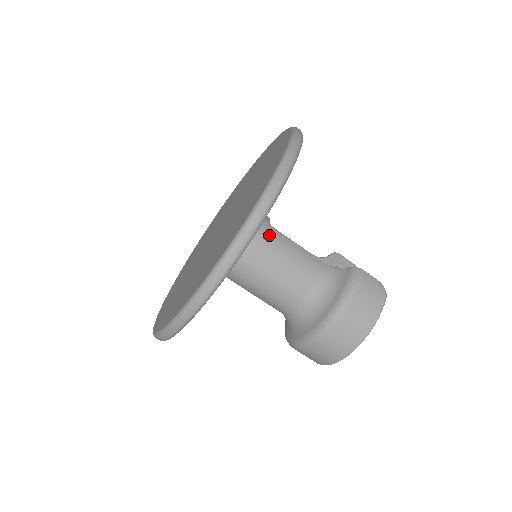
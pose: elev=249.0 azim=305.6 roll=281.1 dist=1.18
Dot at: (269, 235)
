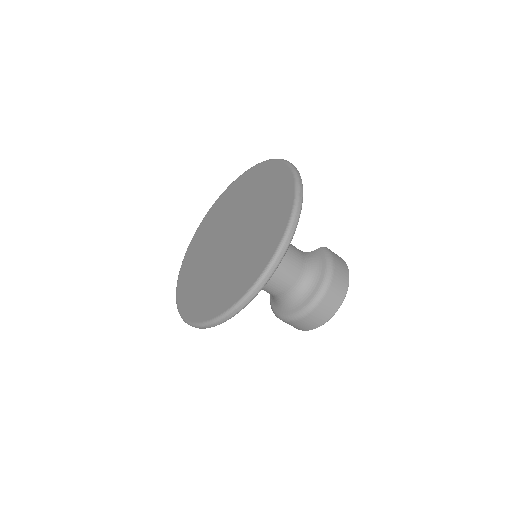
Dot at: occluded
